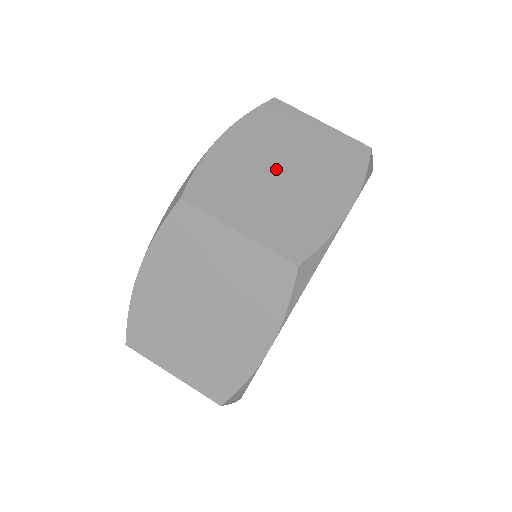
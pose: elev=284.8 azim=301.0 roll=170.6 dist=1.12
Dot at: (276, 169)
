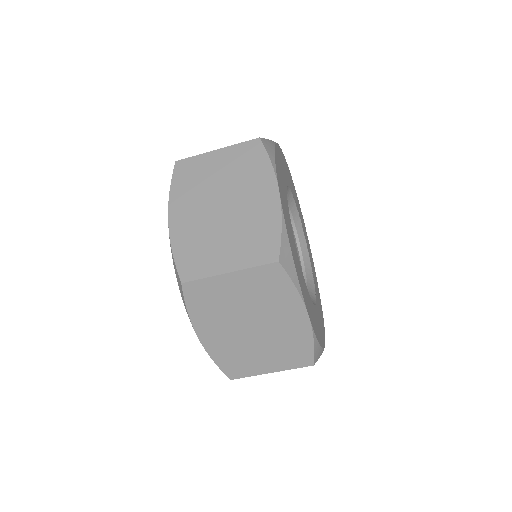
Dot at: (216, 211)
